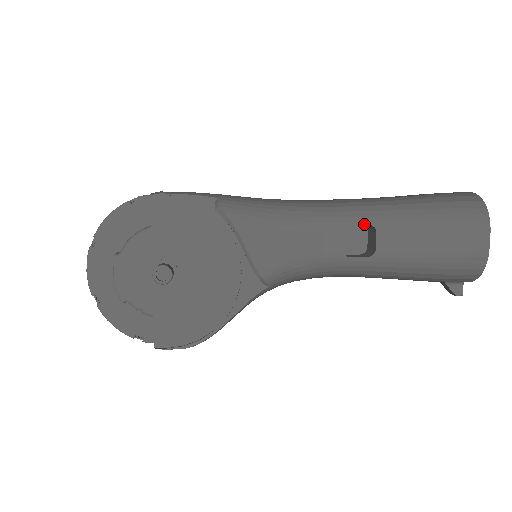
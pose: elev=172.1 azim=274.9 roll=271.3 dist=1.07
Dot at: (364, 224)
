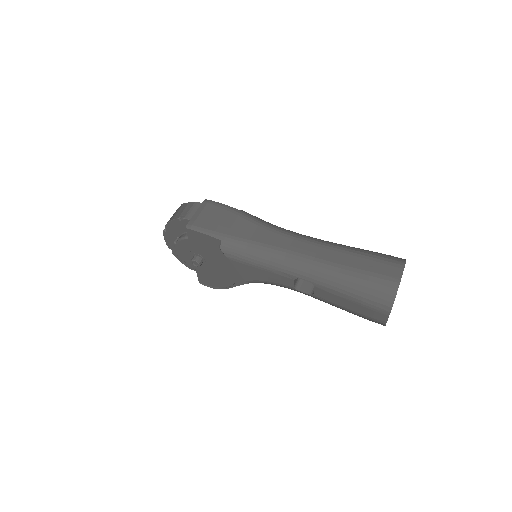
Dot at: occluded
